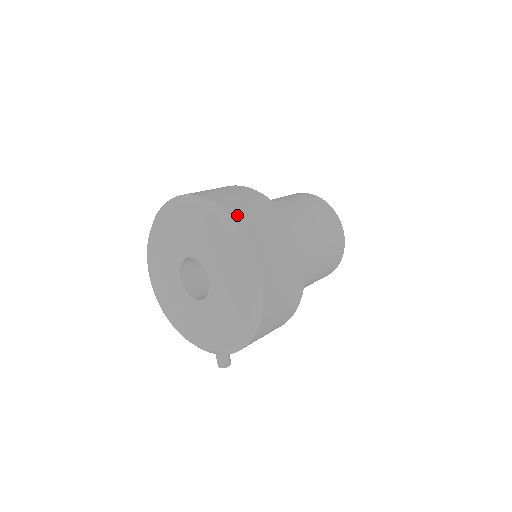
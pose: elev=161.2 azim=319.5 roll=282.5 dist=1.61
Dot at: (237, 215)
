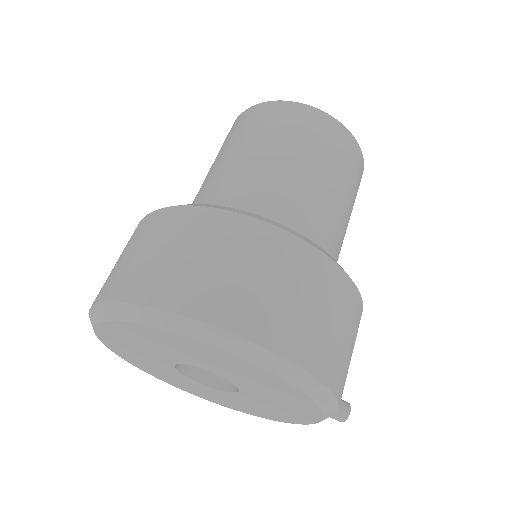
Dot at: (149, 292)
